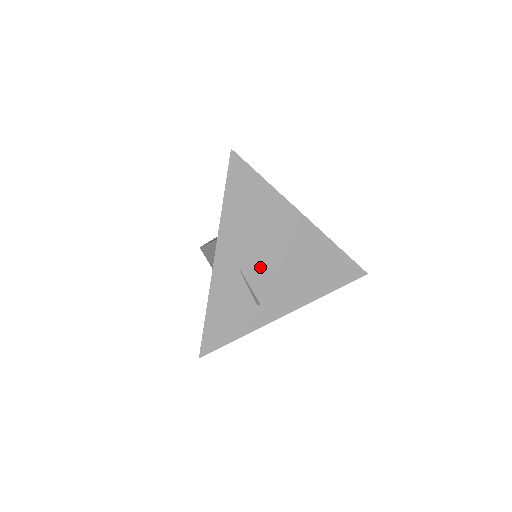
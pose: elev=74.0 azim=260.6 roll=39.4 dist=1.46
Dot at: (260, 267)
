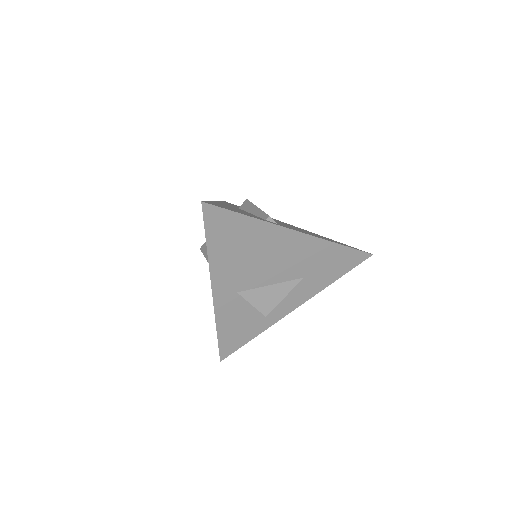
Dot at: (259, 286)
